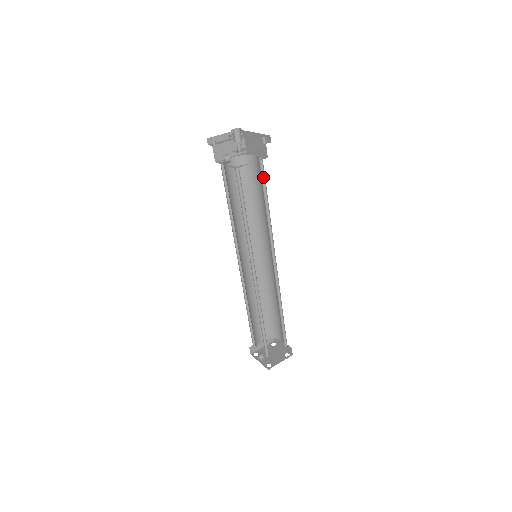
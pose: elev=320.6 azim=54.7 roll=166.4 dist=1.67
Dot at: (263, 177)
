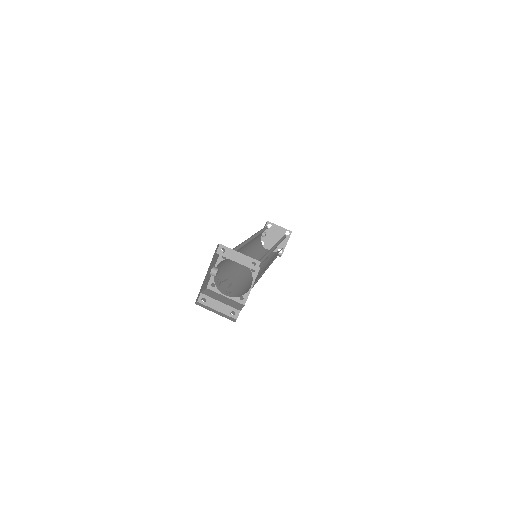
Dot at: occluded
